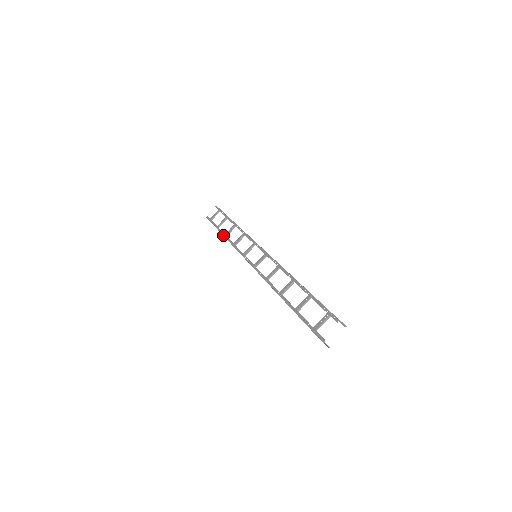
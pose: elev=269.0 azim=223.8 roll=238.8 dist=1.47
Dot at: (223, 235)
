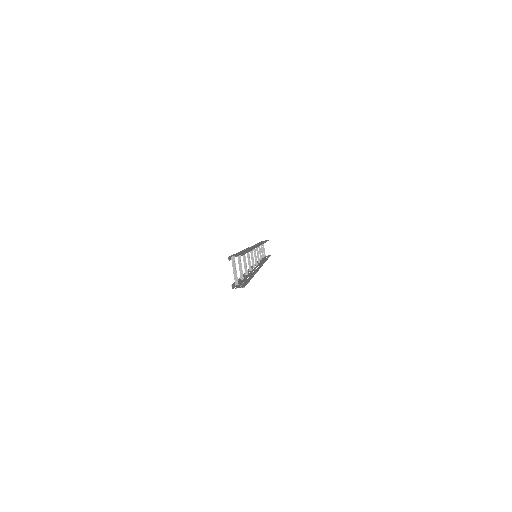
Dot at: (260, 260)
